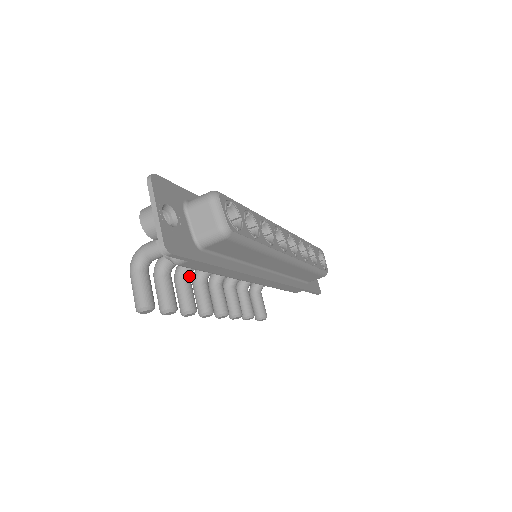
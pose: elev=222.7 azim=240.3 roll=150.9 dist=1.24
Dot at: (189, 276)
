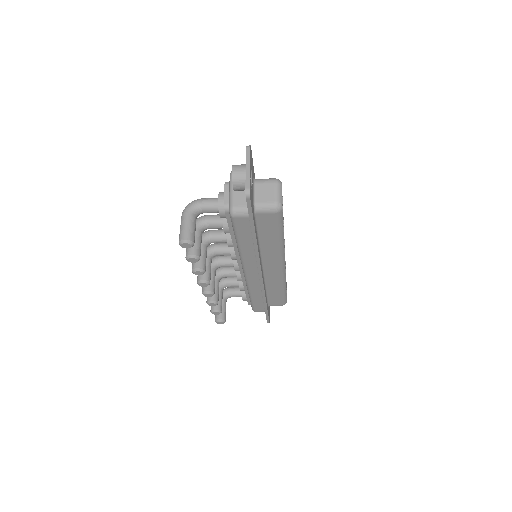
Dot at: (207, 245)
